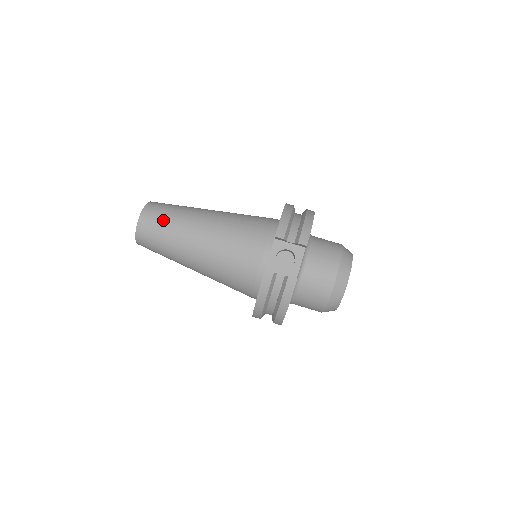
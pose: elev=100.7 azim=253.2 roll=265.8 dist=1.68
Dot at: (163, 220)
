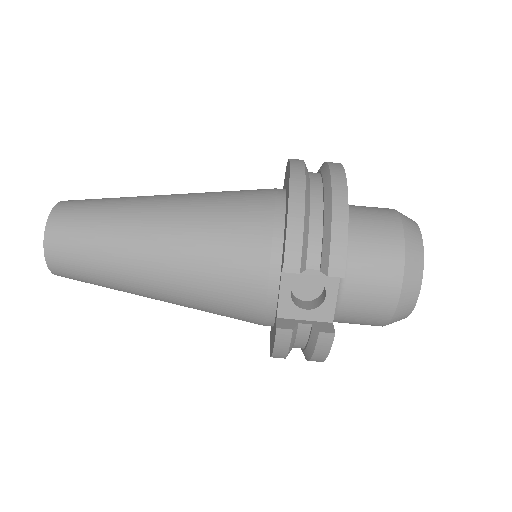
Dot at: (84, 249)
